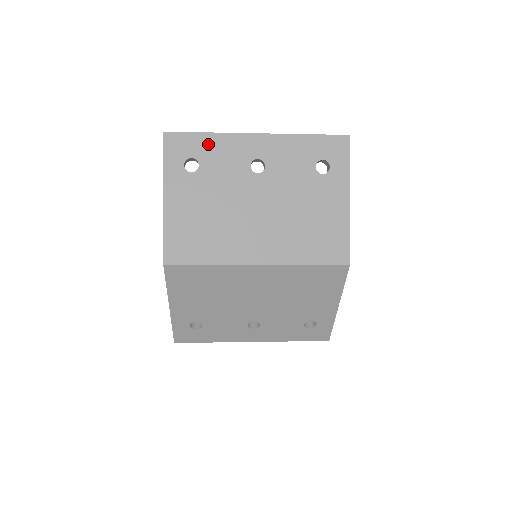
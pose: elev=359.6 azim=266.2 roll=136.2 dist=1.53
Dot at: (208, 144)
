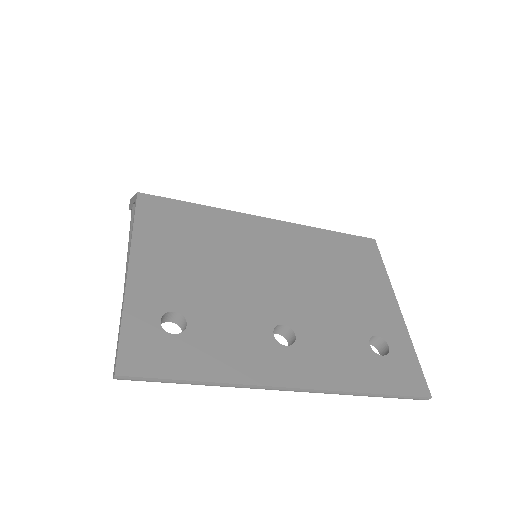
Dot at: occluded
